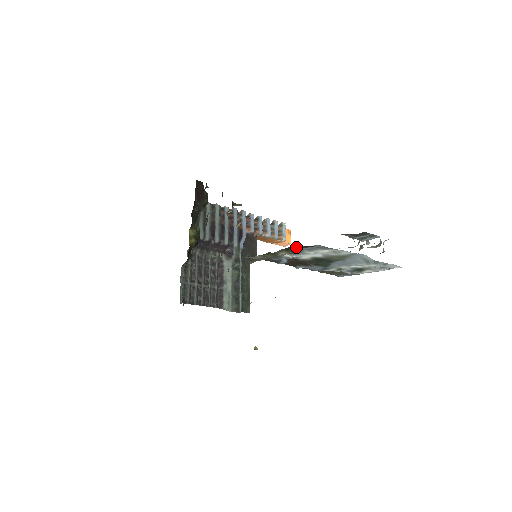
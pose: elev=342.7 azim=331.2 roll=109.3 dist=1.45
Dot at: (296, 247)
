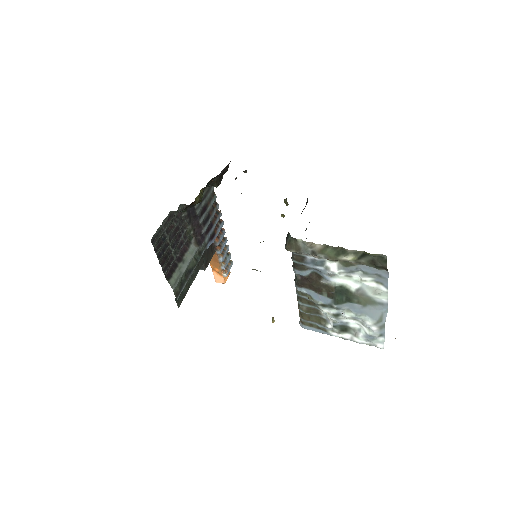
Dot at: (369, 260)
